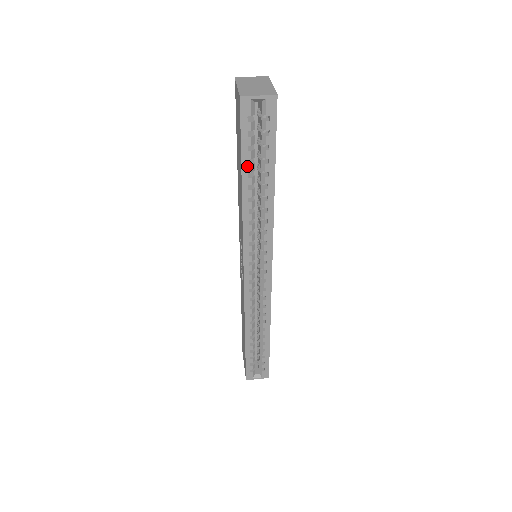
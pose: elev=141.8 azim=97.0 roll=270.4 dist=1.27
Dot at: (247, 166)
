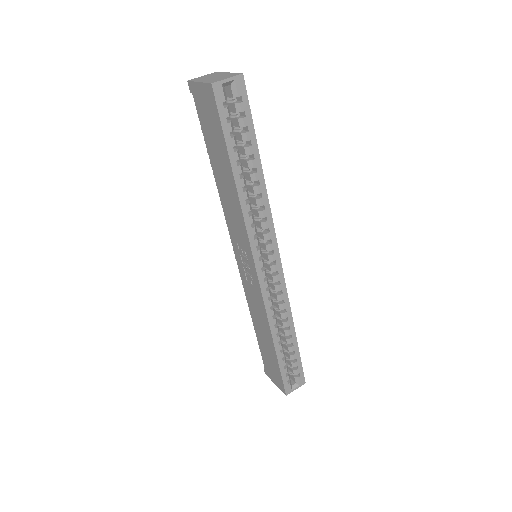
Dot at: (234, 154)
